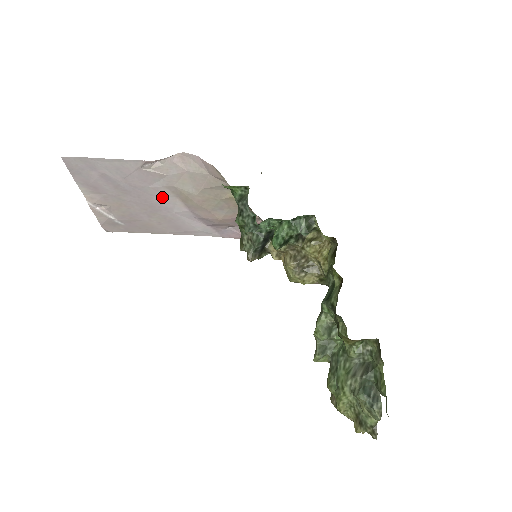
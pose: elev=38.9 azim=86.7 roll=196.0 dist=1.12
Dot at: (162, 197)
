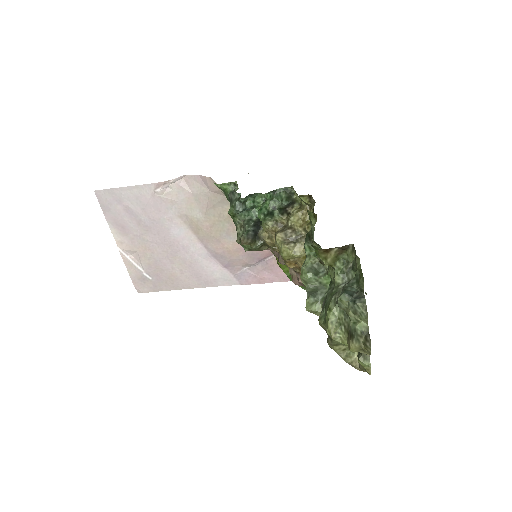
Dot at: (177, 231)
